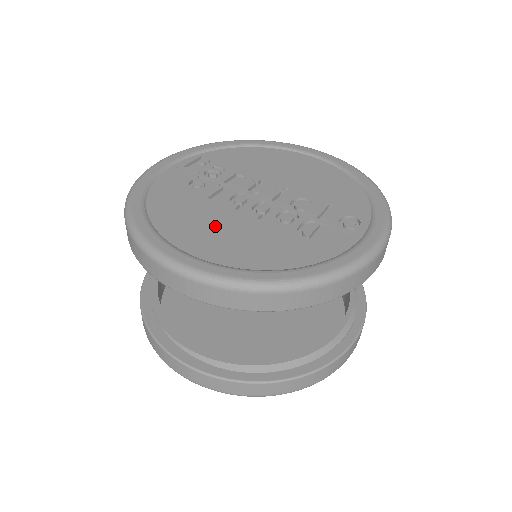
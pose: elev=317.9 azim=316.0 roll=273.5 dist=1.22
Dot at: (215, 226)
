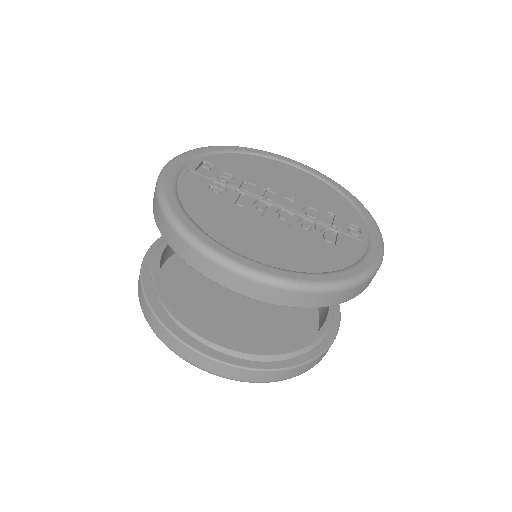
Dot at: (257, 232)
